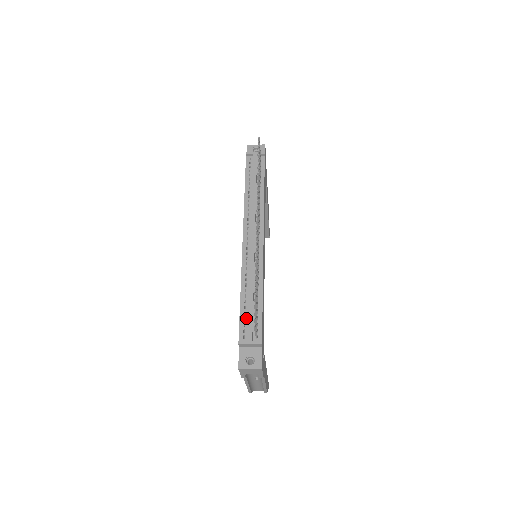
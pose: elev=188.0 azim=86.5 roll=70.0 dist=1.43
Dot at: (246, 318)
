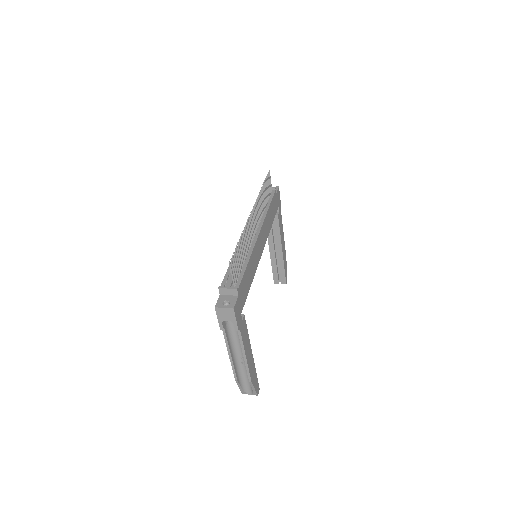
Dot at: (230, 275)
